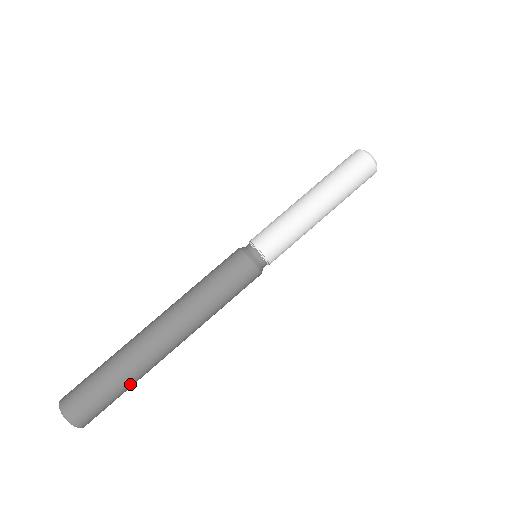
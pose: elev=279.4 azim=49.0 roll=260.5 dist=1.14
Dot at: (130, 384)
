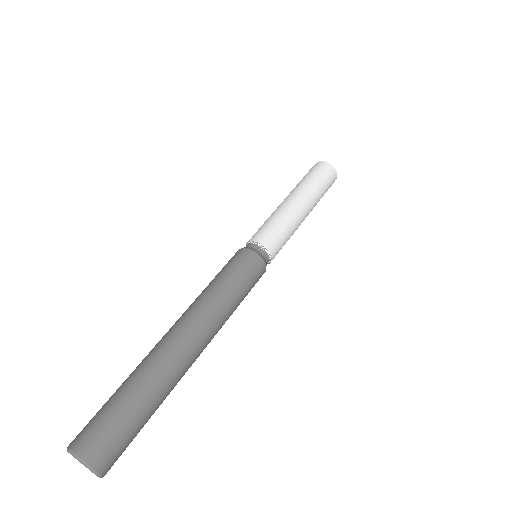
Dot at: (156, 405)
